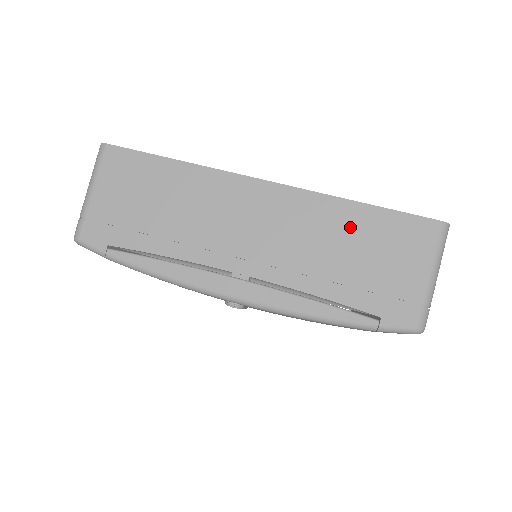
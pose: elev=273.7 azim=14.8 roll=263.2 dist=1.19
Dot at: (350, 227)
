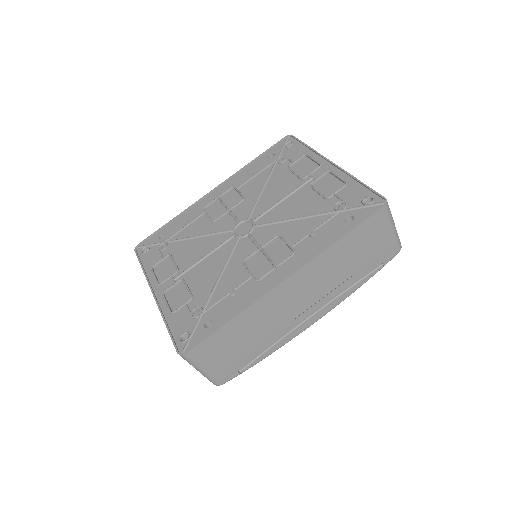
Dot at: (344, 251)
